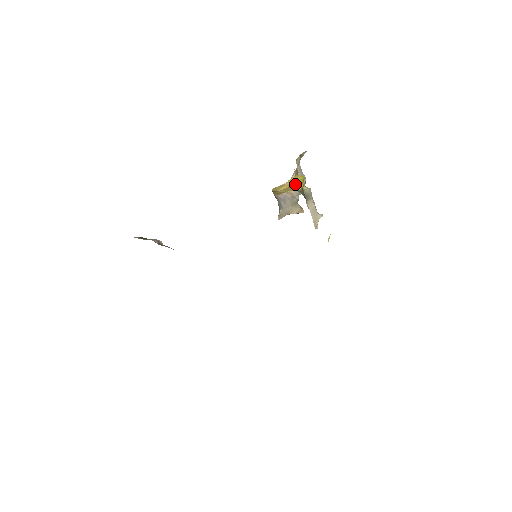
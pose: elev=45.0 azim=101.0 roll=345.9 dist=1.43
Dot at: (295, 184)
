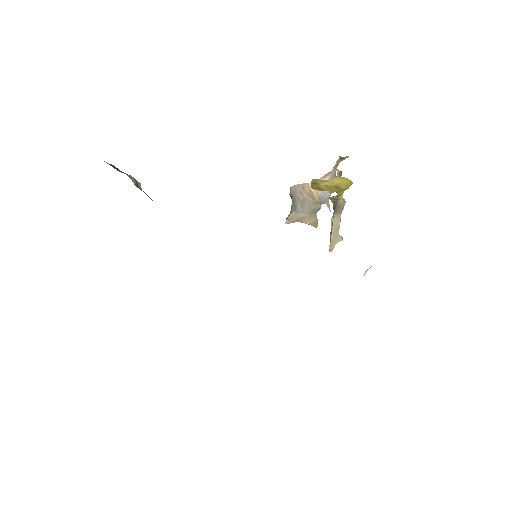
Dot at: (342, 185)
